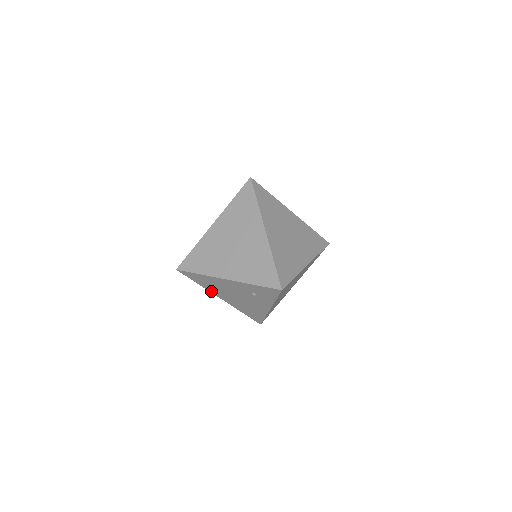
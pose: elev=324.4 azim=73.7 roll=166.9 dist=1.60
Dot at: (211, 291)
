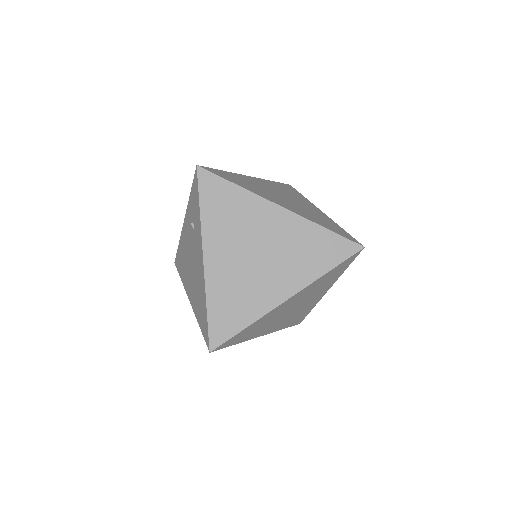
Dot at: (186, 287)
